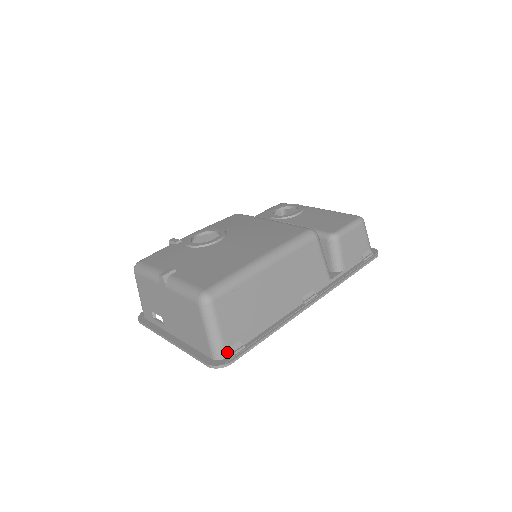
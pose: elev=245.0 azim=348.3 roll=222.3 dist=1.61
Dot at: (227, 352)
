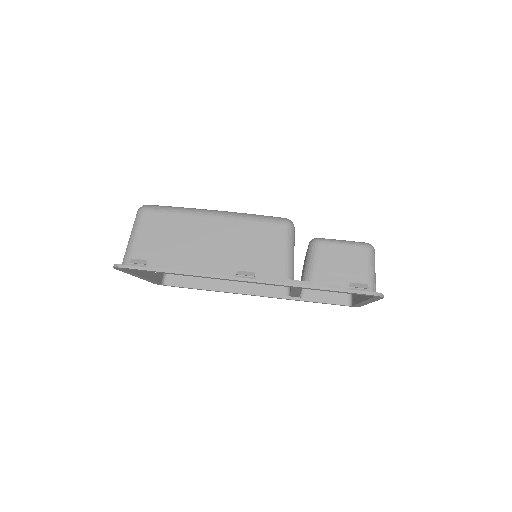
Dot at: (130, 260)
